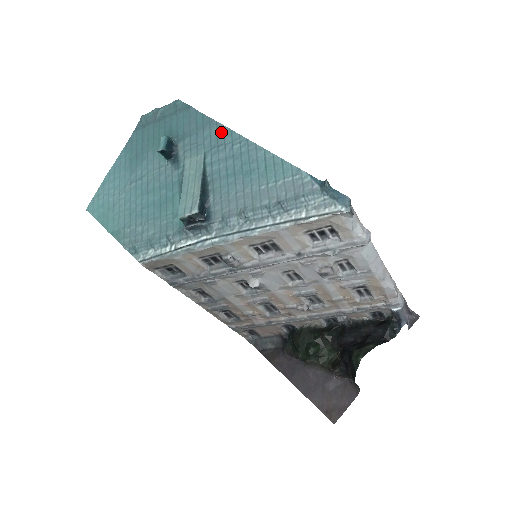
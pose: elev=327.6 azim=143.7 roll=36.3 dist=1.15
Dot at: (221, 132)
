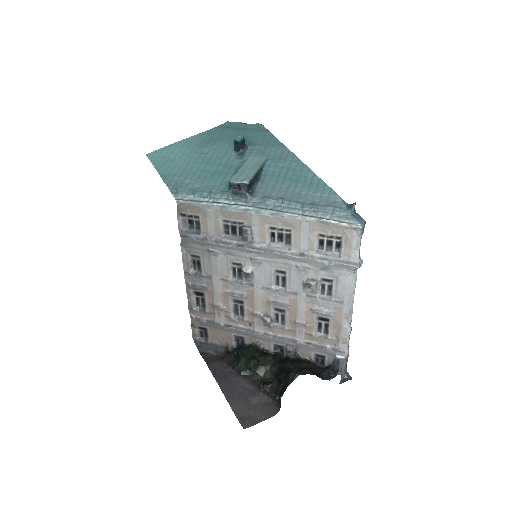
Dot at: (286, 153)
